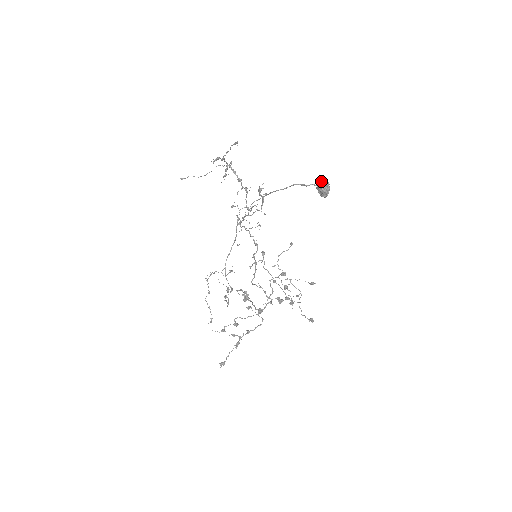
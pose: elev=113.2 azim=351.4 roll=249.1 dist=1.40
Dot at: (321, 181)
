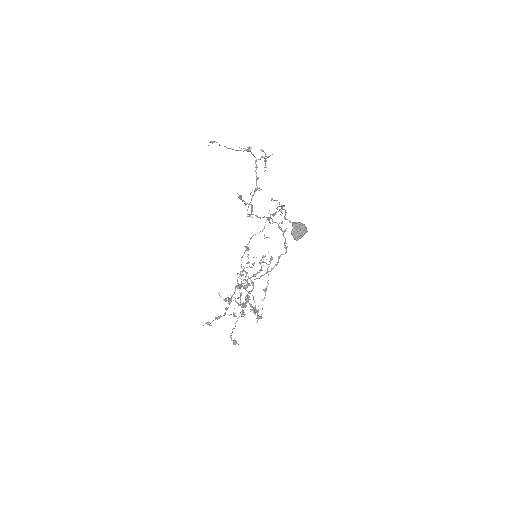
Dot at: (300, 222)
